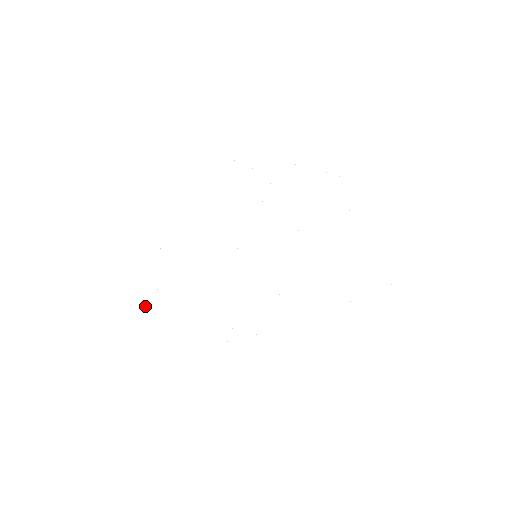
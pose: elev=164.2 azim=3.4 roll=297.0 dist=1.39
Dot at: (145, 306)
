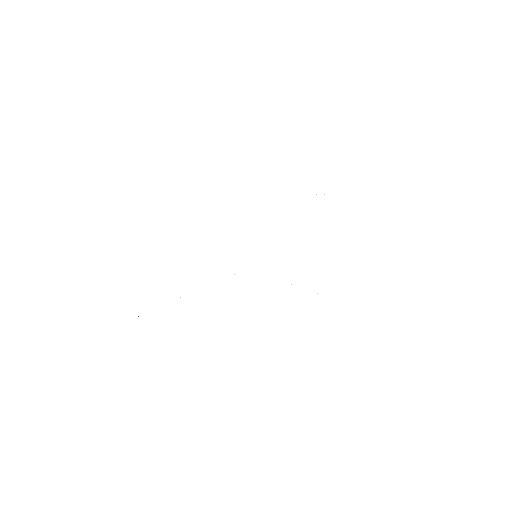
Dot at: occluded
